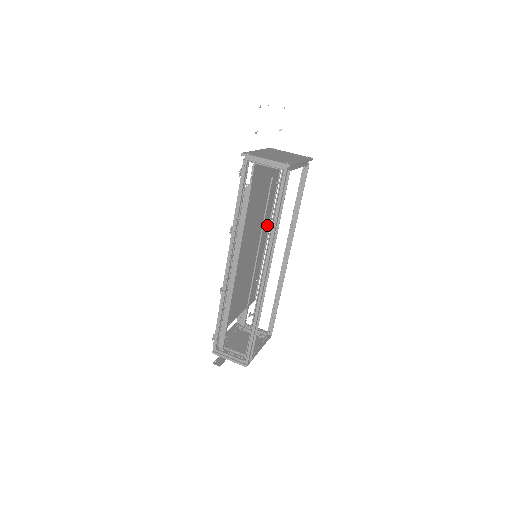
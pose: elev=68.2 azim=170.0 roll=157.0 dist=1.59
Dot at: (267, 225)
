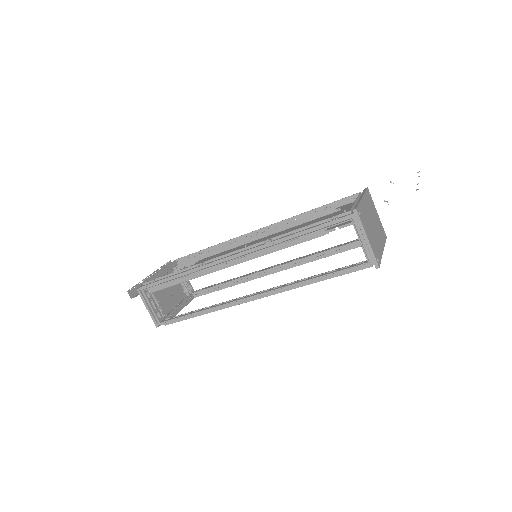
Dot at: occluded
